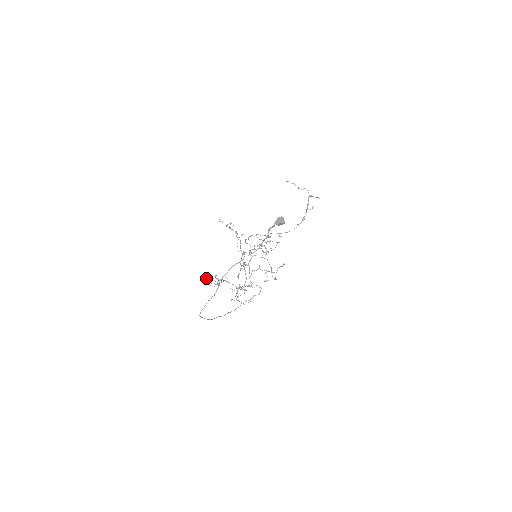
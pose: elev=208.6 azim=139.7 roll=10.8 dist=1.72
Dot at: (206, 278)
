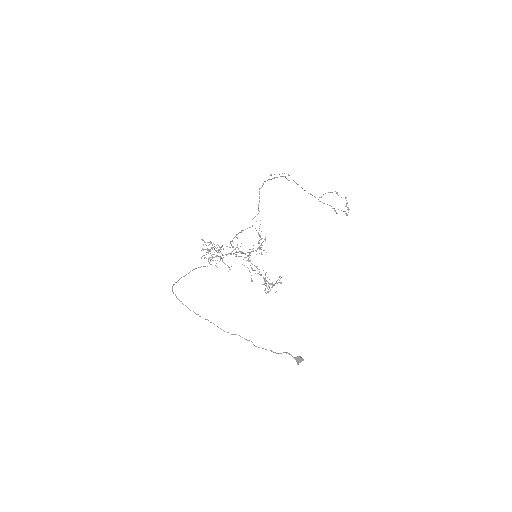
Dot at: occluded
